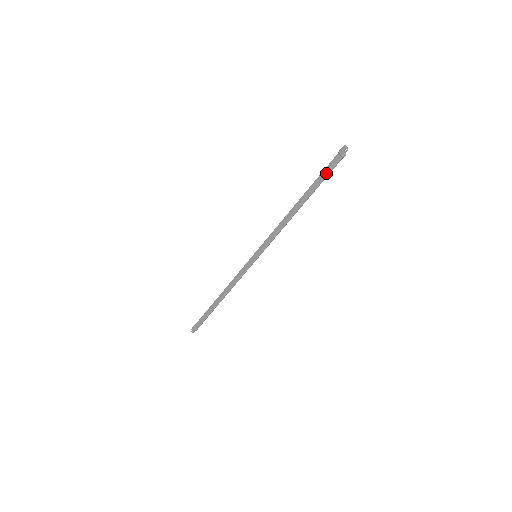
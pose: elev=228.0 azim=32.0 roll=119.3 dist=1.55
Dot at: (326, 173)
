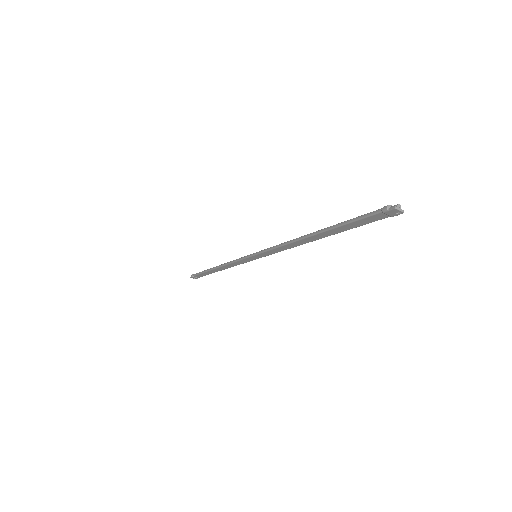
Dot at: (361, 225)
